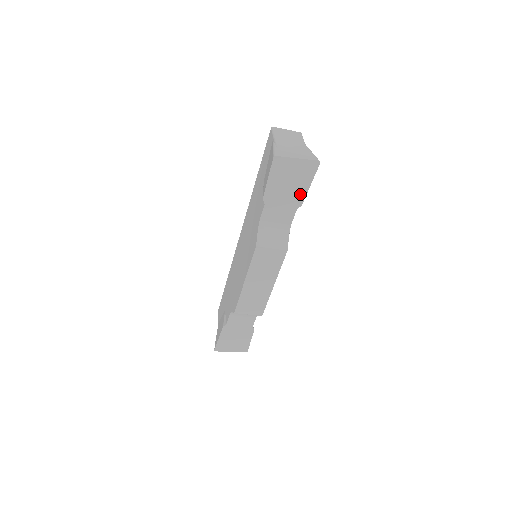
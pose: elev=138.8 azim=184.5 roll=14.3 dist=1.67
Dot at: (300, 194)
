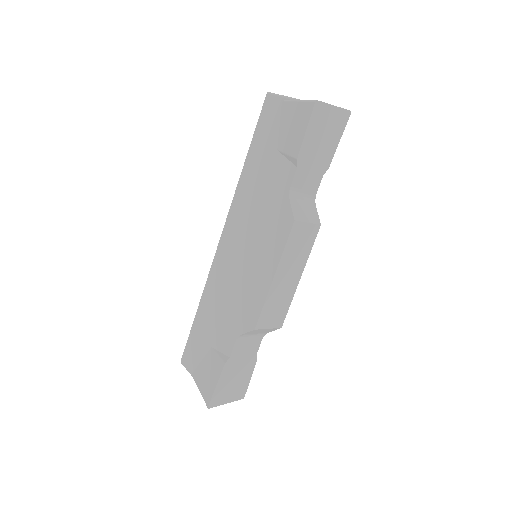
Dot at: (329, 154)
